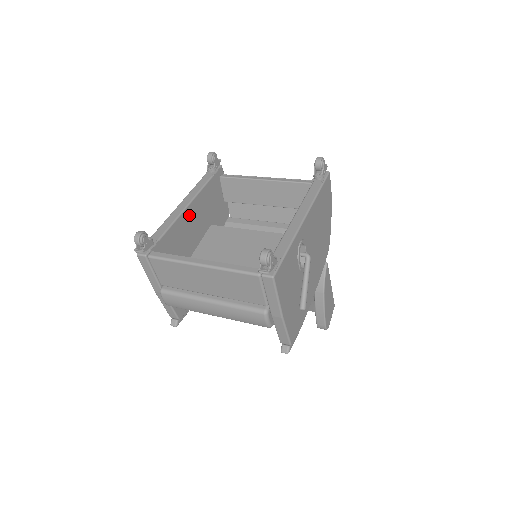
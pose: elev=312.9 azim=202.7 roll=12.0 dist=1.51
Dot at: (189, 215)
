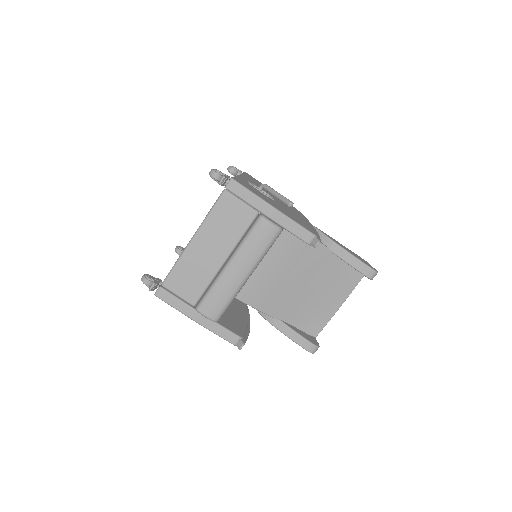
Dot at: occluded
